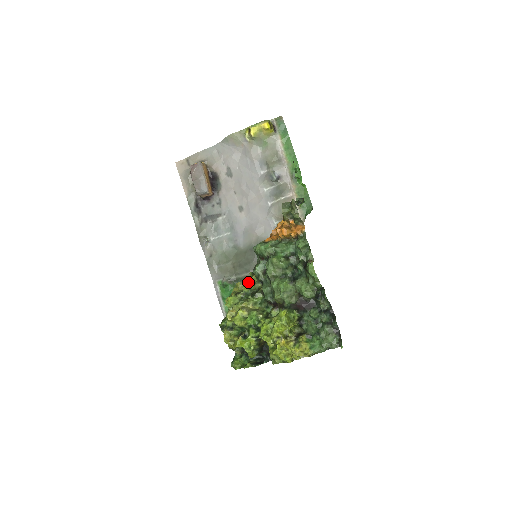
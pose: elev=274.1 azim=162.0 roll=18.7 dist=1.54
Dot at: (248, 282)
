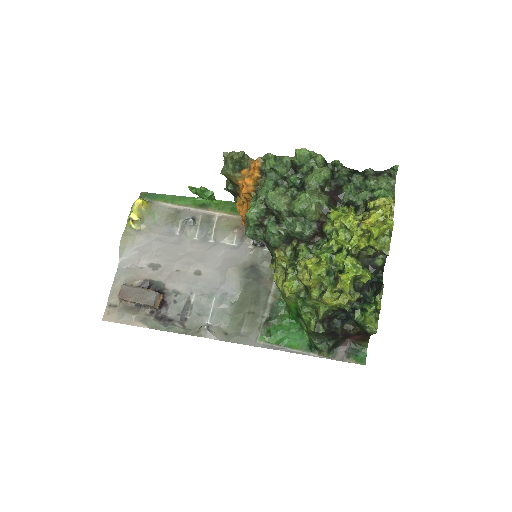
Dot at: (279, 259)
